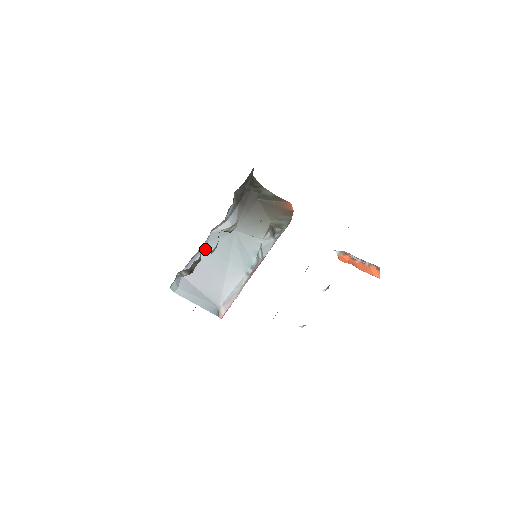
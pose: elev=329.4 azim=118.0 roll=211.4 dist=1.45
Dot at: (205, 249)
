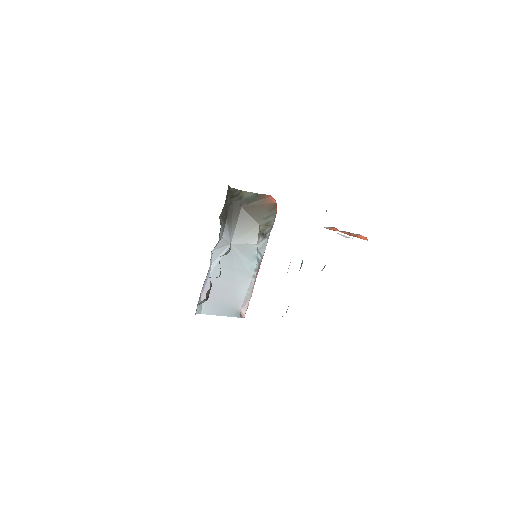
Dot at: occluded
